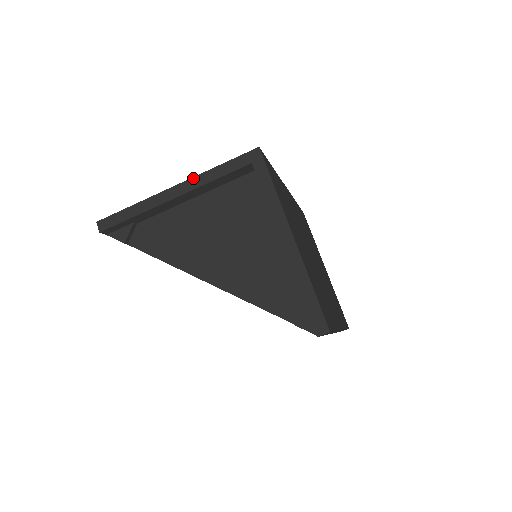
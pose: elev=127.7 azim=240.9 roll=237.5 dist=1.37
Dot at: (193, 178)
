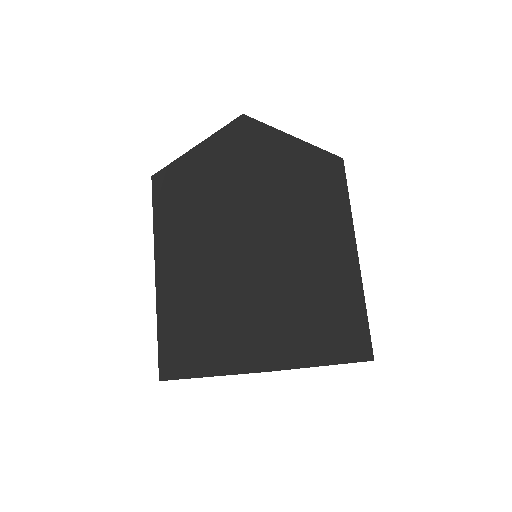
Dot at: occluded
